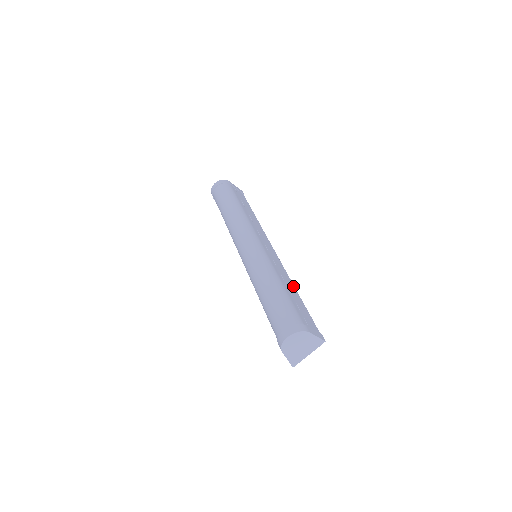
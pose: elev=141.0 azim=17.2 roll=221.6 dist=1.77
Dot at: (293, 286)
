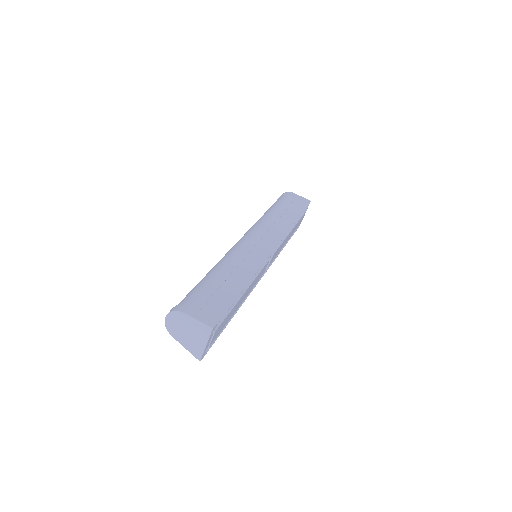
Dot at: (248, 278)
